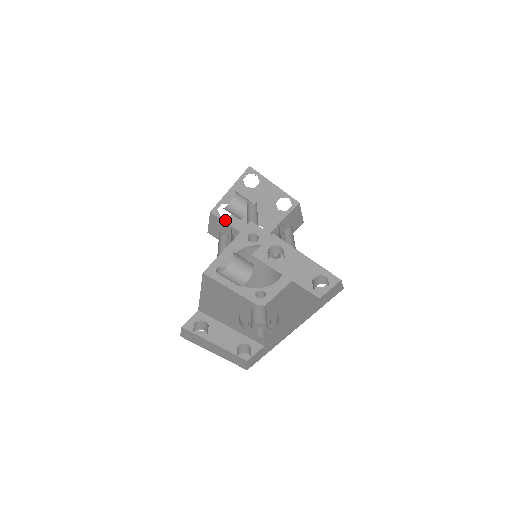
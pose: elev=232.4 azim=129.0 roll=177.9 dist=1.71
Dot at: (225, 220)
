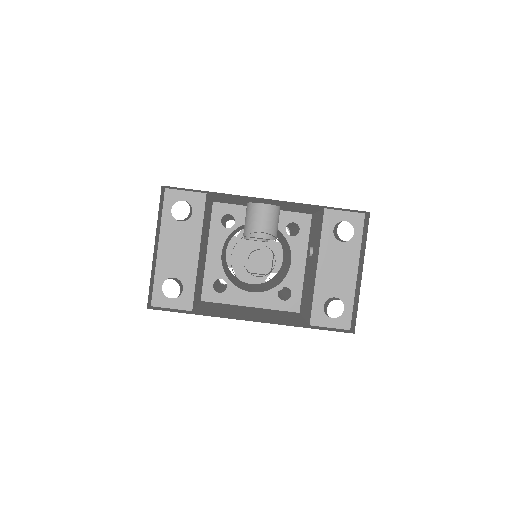
Dot at: occluded
